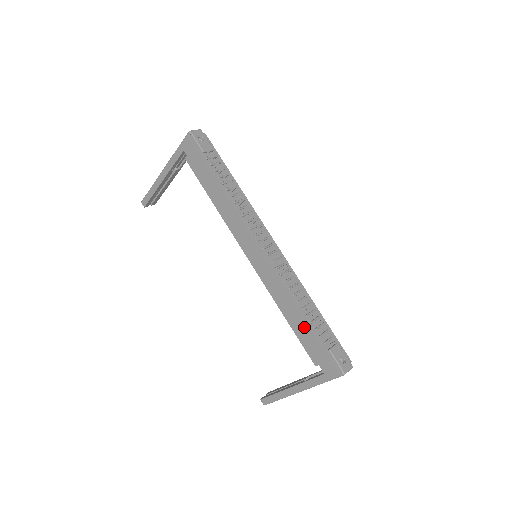
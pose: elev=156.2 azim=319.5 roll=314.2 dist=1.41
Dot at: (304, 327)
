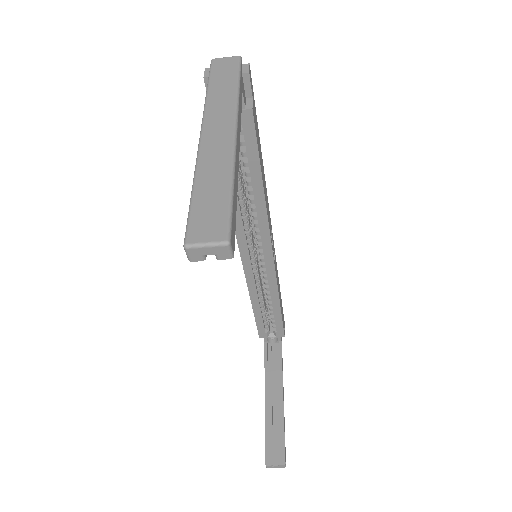
Dot at: occluded
